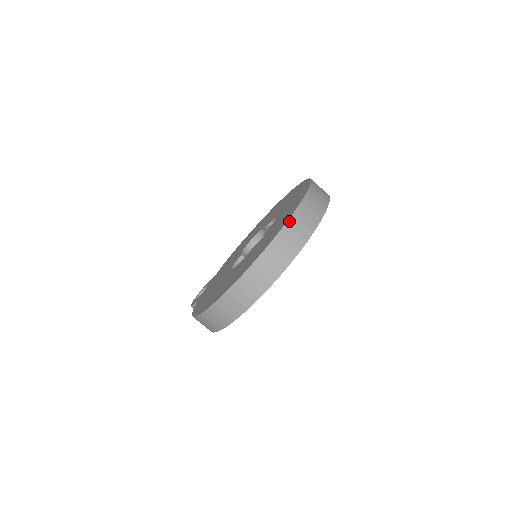
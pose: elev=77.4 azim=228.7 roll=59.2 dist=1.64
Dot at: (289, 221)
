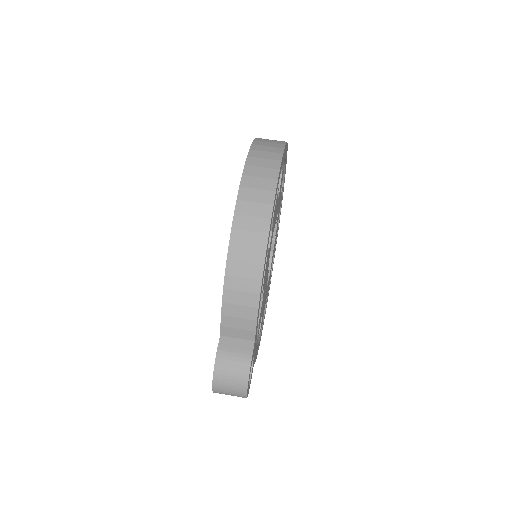
Dot at: occluded
